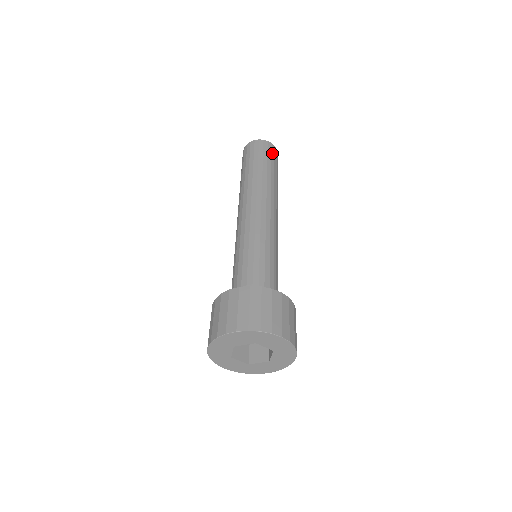
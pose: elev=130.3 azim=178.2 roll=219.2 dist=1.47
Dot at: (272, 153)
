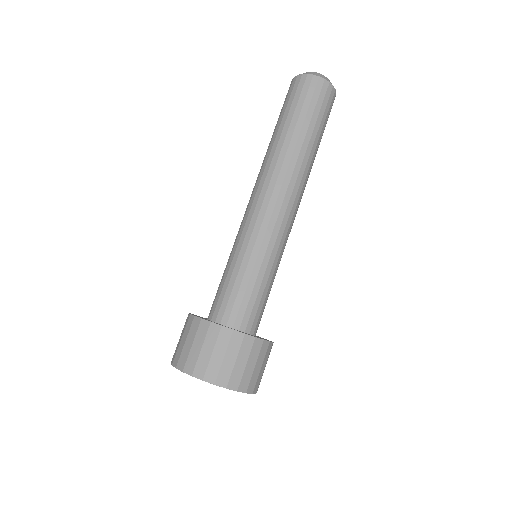
Dot at: (314, 96)
